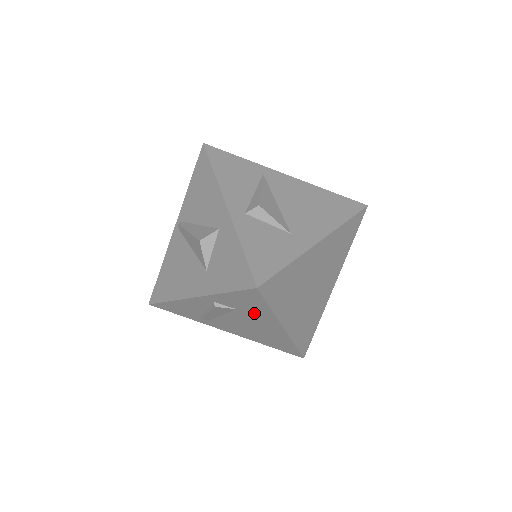
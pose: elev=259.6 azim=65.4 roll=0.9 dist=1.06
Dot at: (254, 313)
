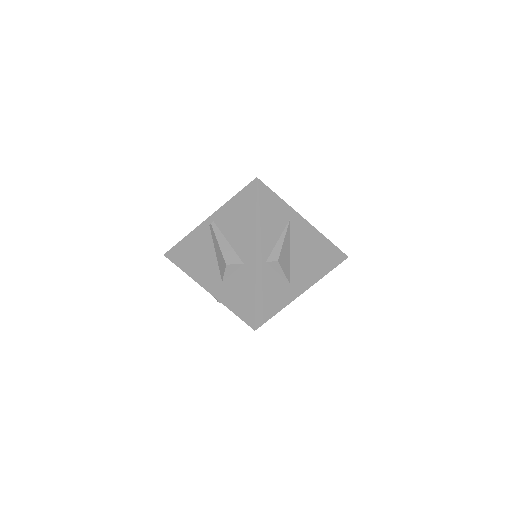
Dot at: occluded
